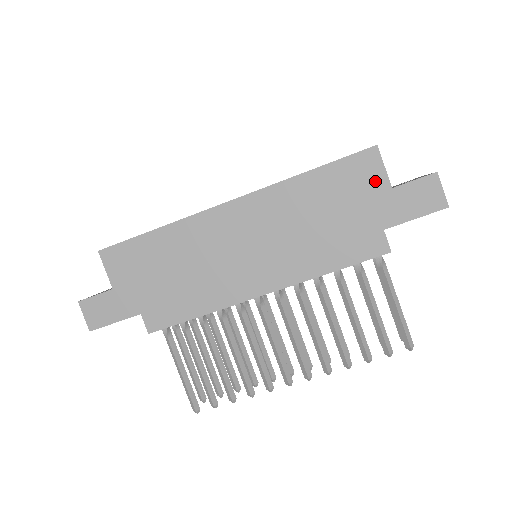
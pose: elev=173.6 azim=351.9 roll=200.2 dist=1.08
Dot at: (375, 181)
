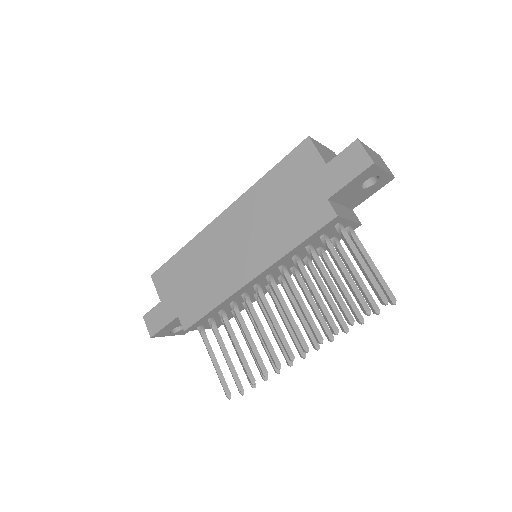
Dot at: (313, 163)
